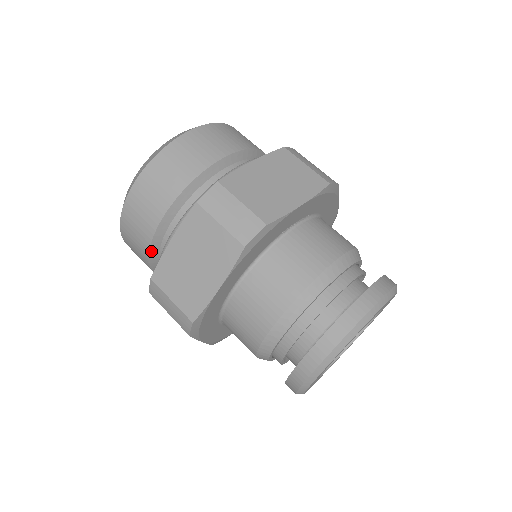
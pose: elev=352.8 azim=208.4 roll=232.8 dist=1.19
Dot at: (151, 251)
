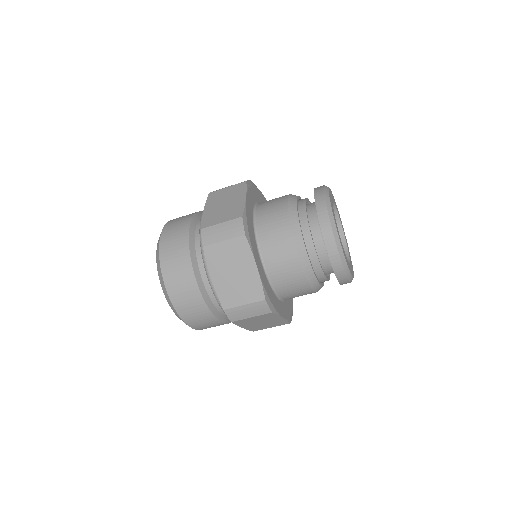
Dot at: (190, 245)
